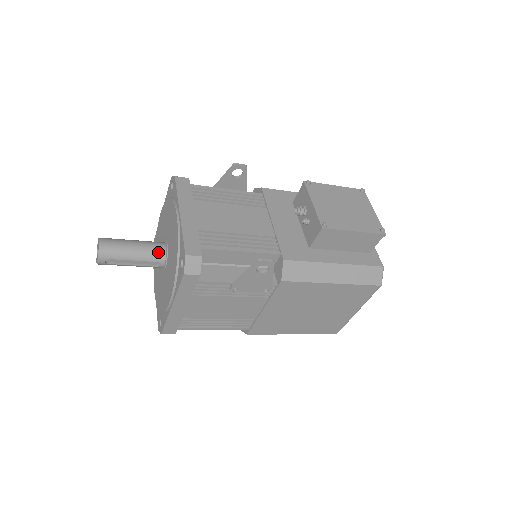
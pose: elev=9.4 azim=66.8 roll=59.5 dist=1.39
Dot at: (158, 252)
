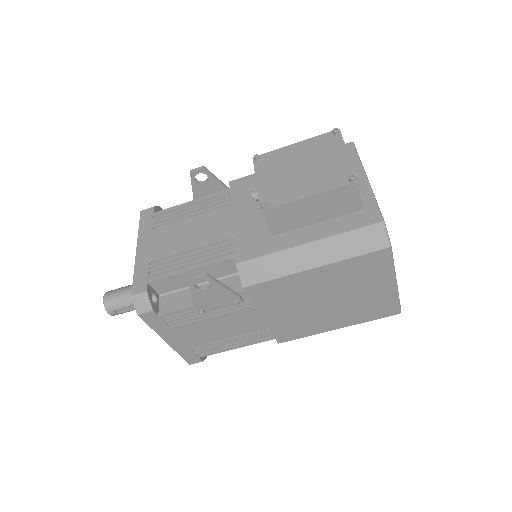
Dot at: occluded
